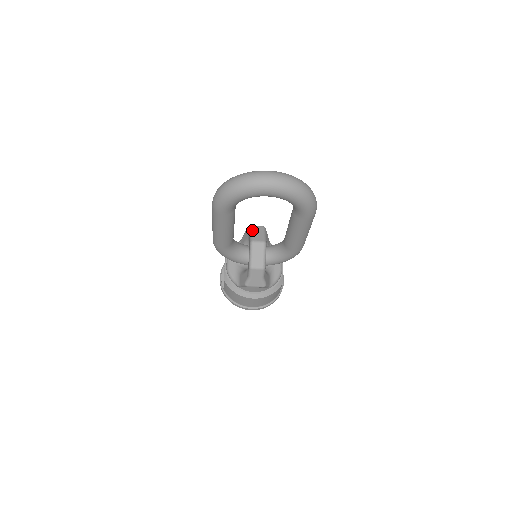
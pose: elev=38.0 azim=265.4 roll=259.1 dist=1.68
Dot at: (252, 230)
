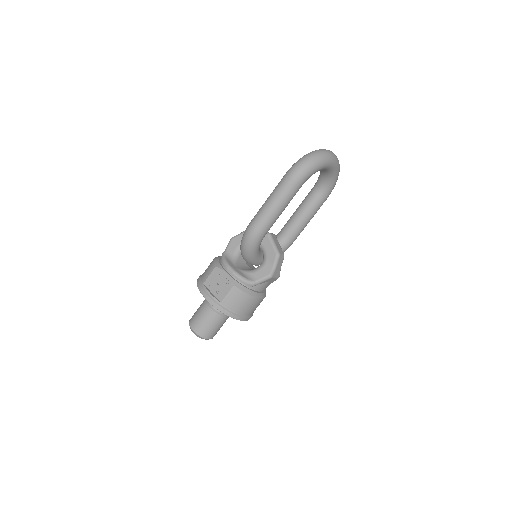
Dot at: occluded
